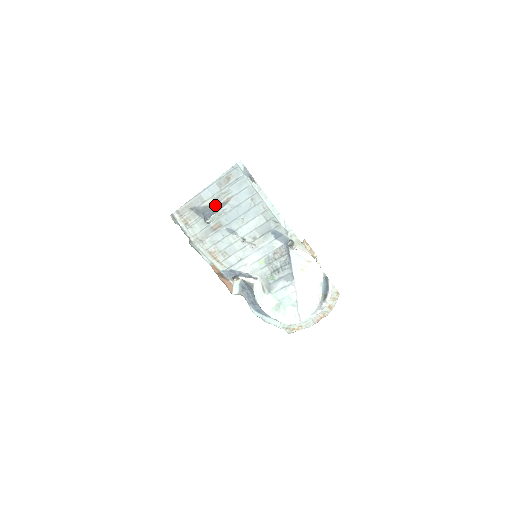
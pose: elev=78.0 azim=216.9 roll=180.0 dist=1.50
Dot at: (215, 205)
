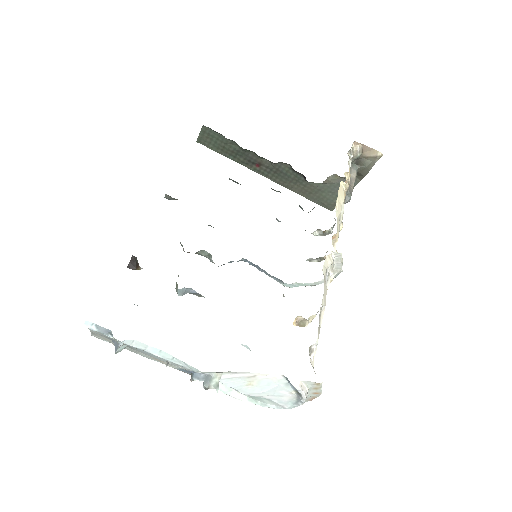
Dot at: occluded
